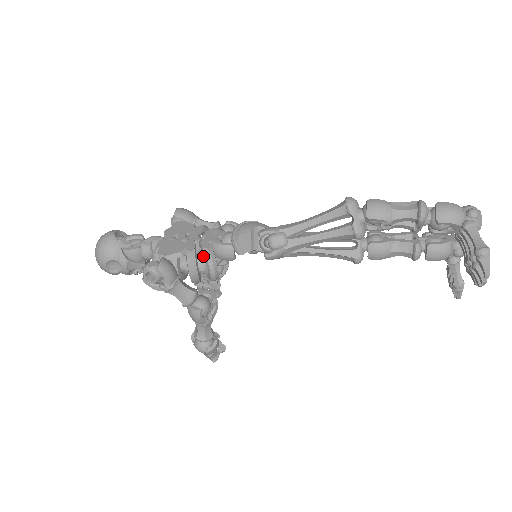
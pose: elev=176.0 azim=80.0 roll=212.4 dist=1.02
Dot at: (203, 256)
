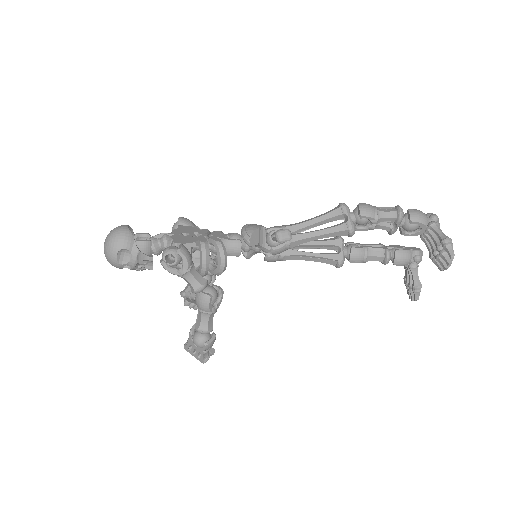
Dot at: occluded
